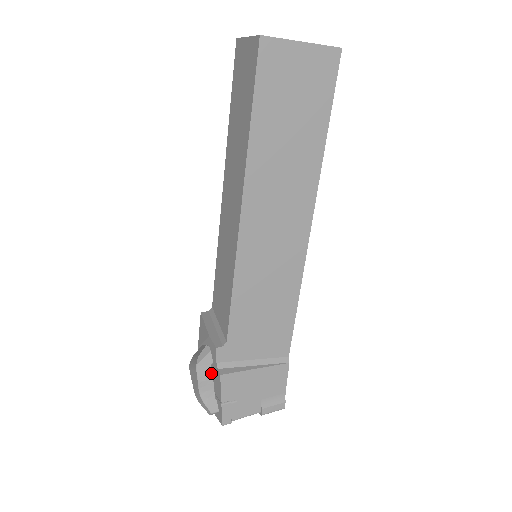
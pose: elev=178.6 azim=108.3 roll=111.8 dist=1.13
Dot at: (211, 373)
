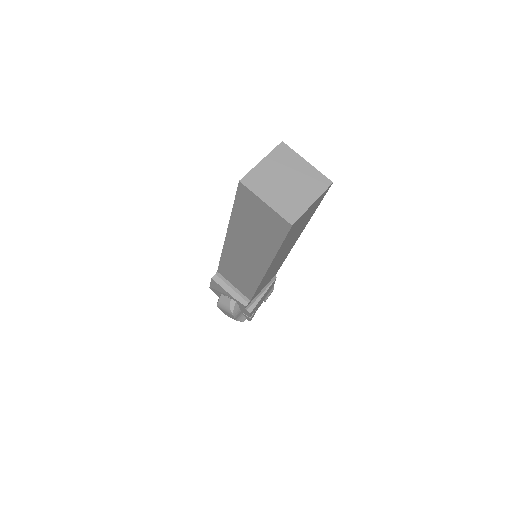
Dot at: (240, 310)
